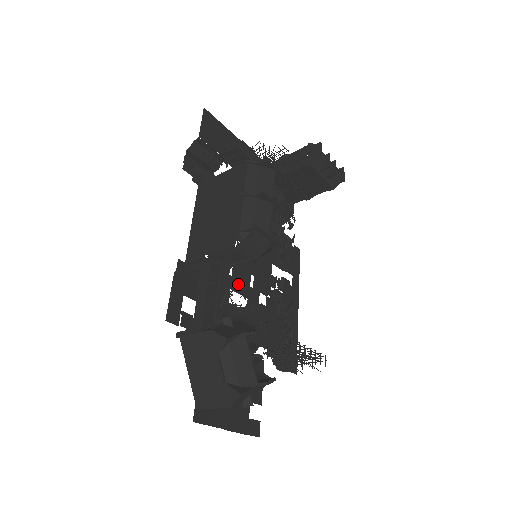
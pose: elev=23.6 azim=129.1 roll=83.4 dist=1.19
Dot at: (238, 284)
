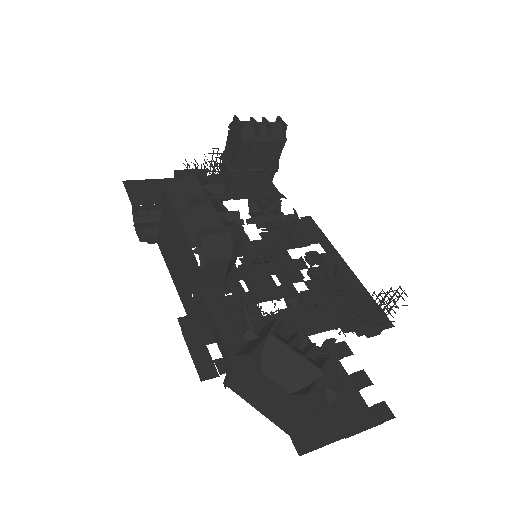
Dot at: (260, 293)
